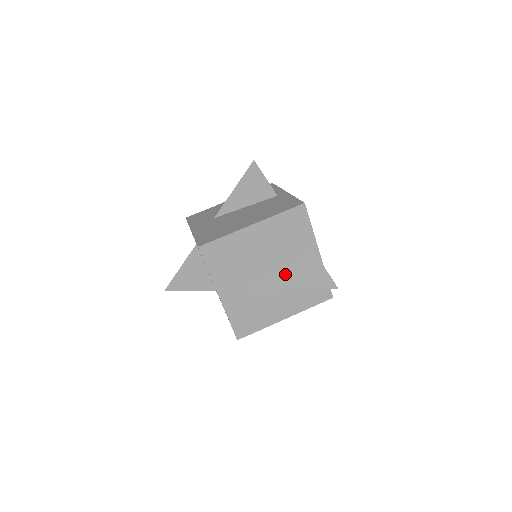
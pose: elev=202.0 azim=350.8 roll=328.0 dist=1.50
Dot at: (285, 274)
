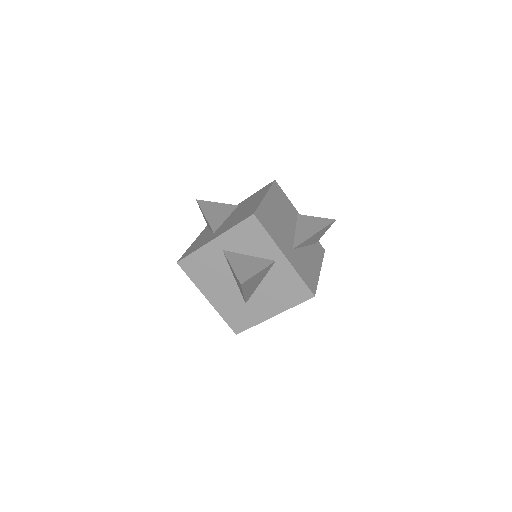
Dot at: (301, 230)
